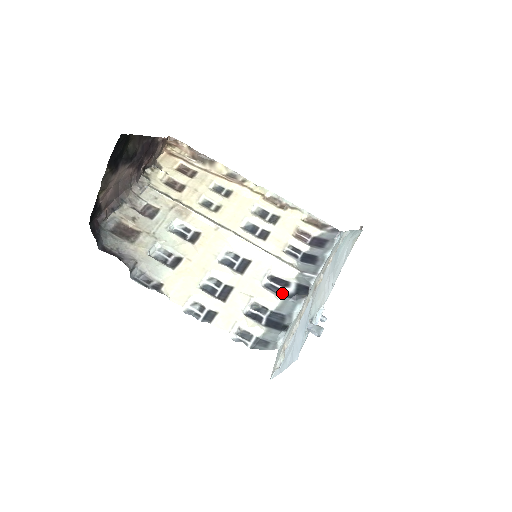
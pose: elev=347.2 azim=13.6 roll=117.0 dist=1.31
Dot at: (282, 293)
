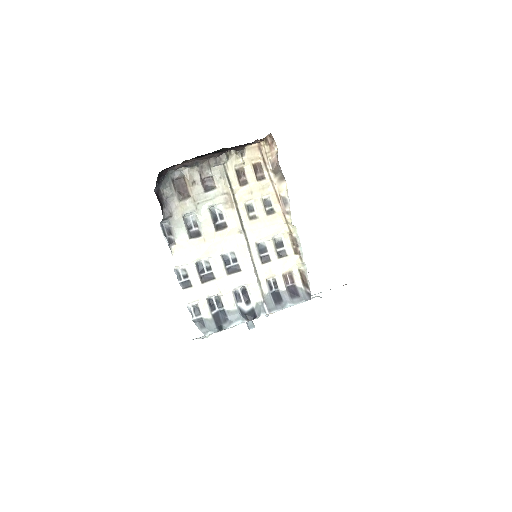
Dot at: (240, 305)
